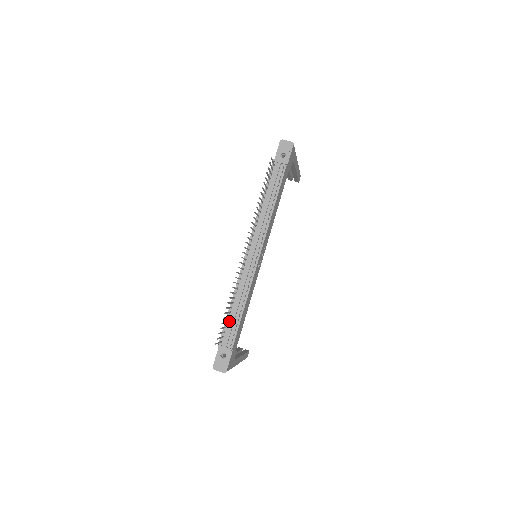
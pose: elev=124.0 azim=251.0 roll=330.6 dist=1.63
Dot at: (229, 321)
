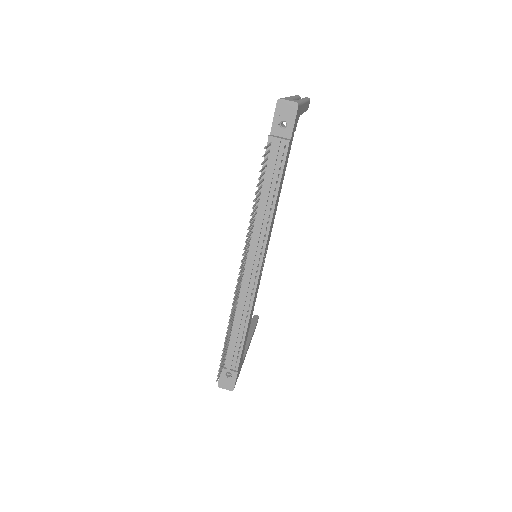
Dot at: (230, 343)
